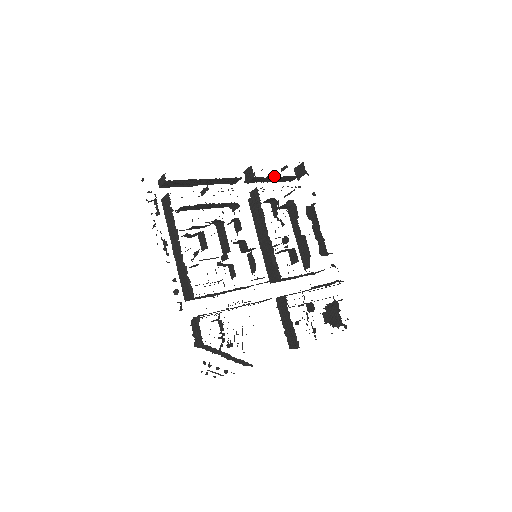
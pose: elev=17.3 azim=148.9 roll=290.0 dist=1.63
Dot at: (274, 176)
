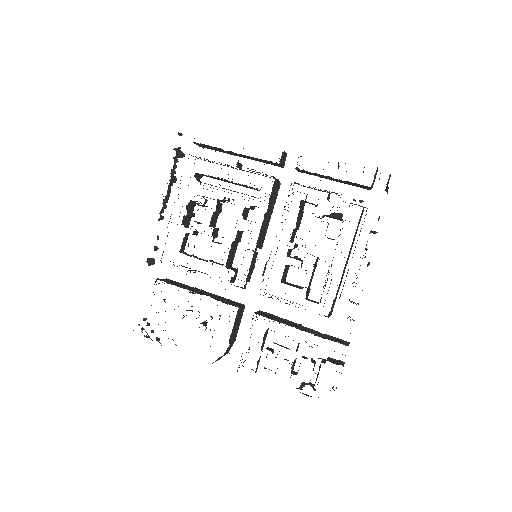
Dot at: occluded
